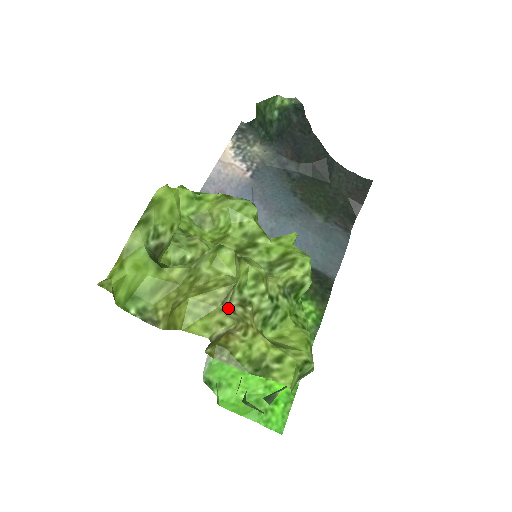
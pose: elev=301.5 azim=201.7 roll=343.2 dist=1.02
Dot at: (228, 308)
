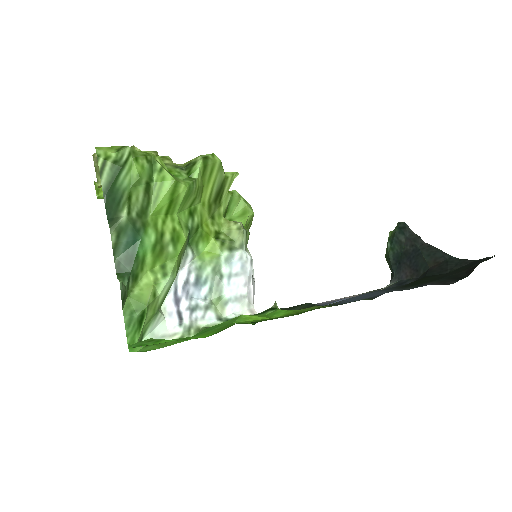
Dot at: occluded
